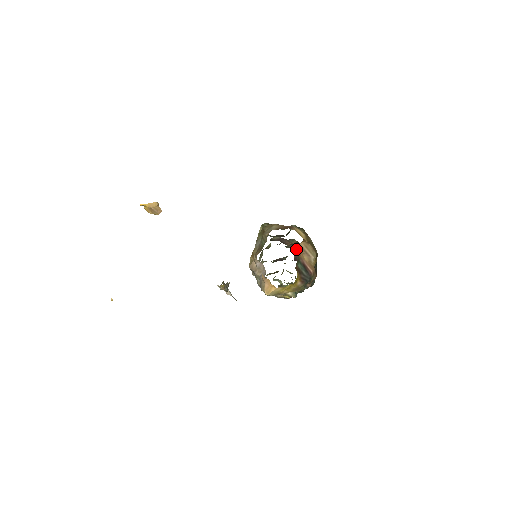
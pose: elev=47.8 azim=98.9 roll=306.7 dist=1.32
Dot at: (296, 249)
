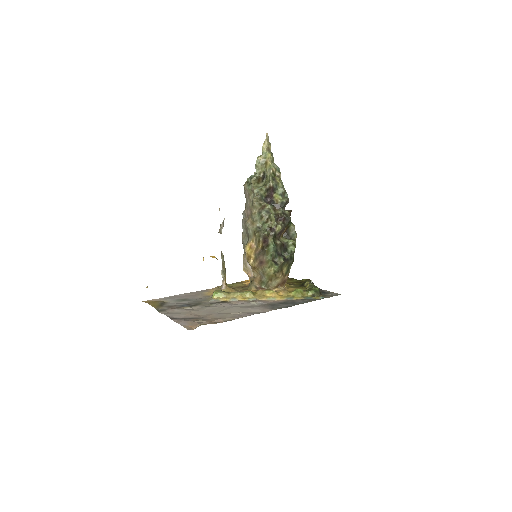
Dot at: (288, 202)
